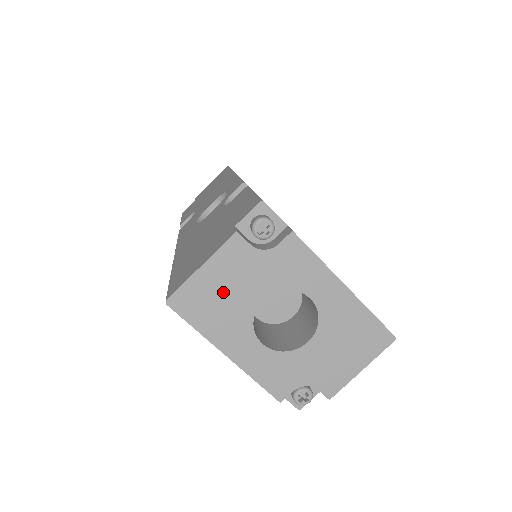
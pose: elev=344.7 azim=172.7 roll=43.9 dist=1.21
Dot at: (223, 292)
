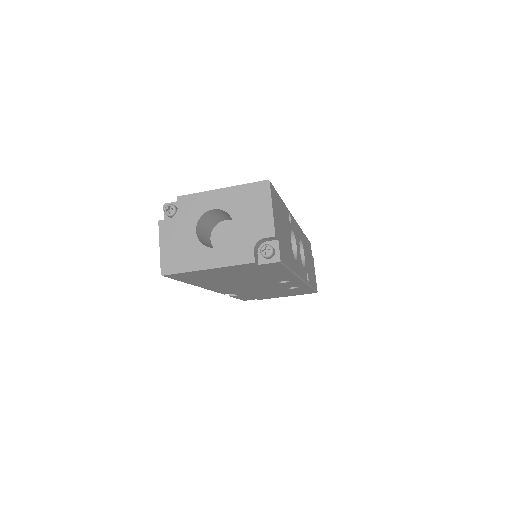
Dot at: (178, 247)
